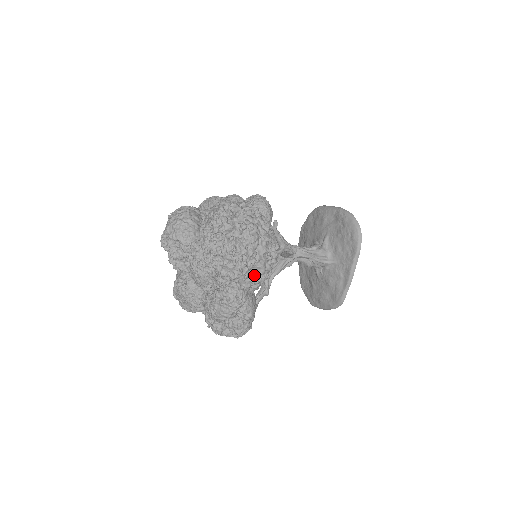
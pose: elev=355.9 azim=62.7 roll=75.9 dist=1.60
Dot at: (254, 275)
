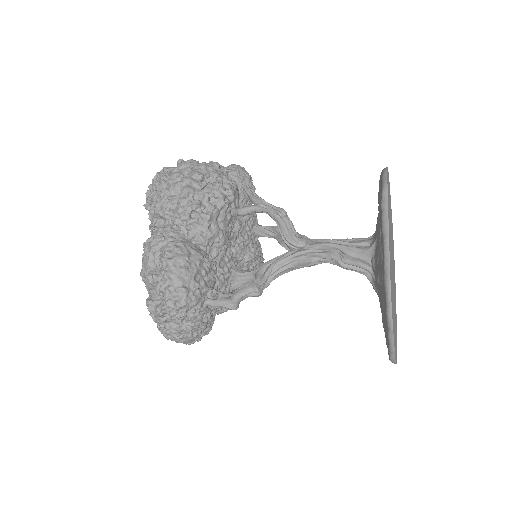
Dot at: (178, 200)
